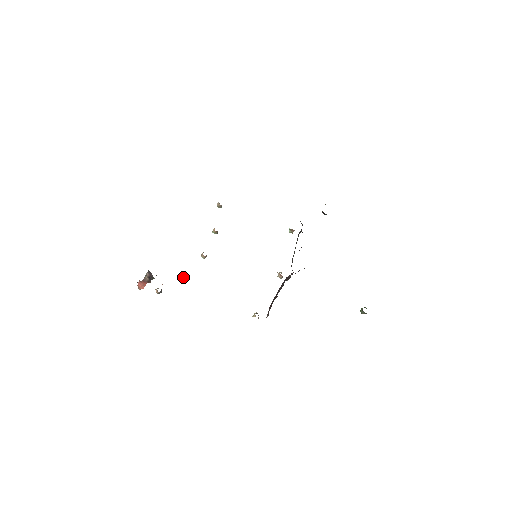
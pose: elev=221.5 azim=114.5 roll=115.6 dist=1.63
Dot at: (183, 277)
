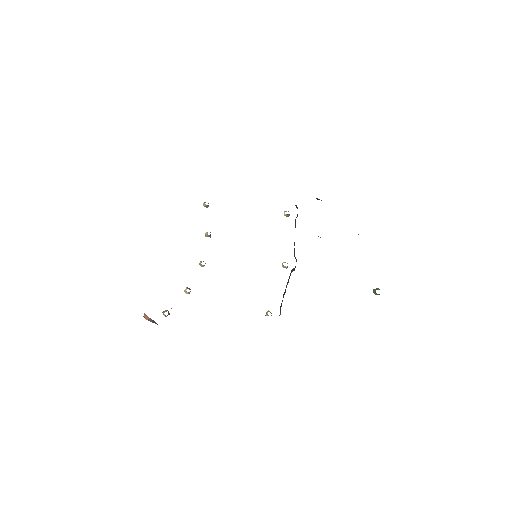
Dot at: (187, 293)
